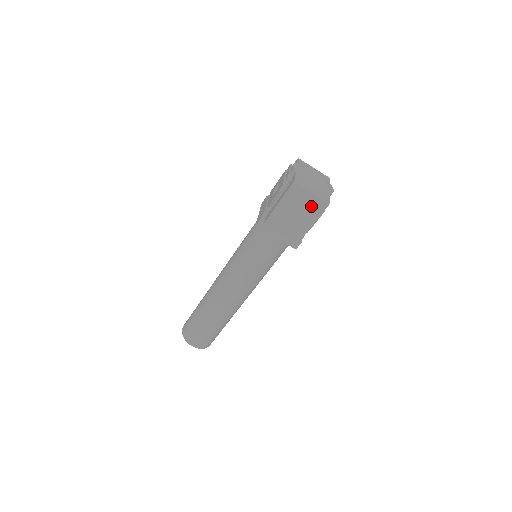
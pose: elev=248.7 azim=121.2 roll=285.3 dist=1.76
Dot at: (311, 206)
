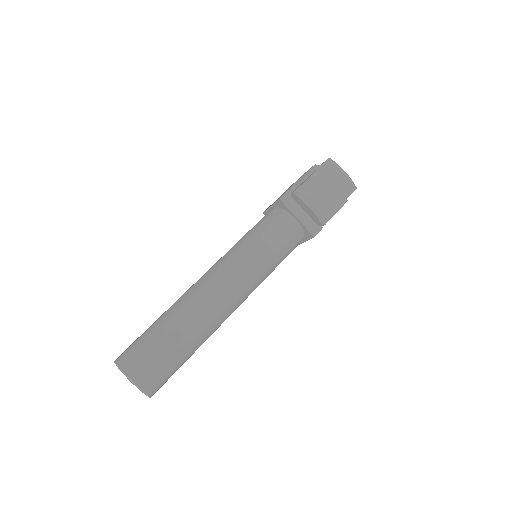
Dot at: (342, 183)
